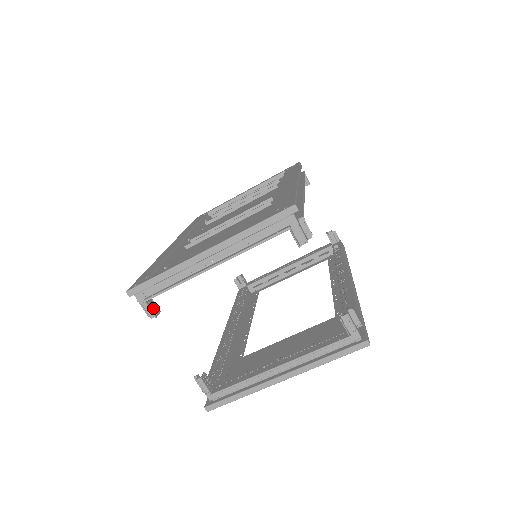
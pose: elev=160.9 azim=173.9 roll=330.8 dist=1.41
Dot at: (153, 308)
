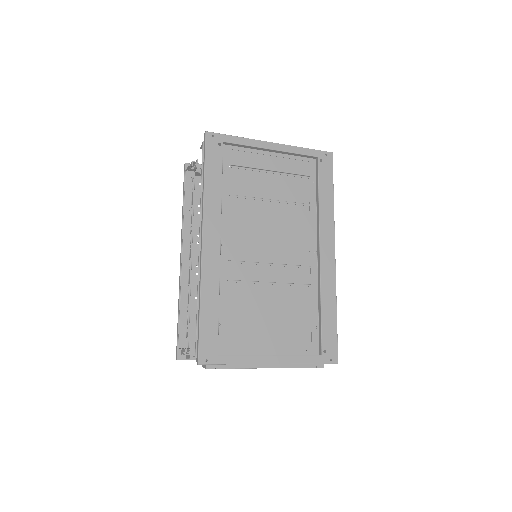
Dot at: occluded
